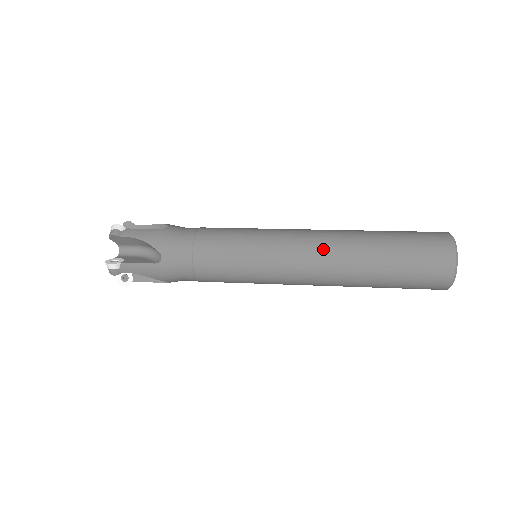
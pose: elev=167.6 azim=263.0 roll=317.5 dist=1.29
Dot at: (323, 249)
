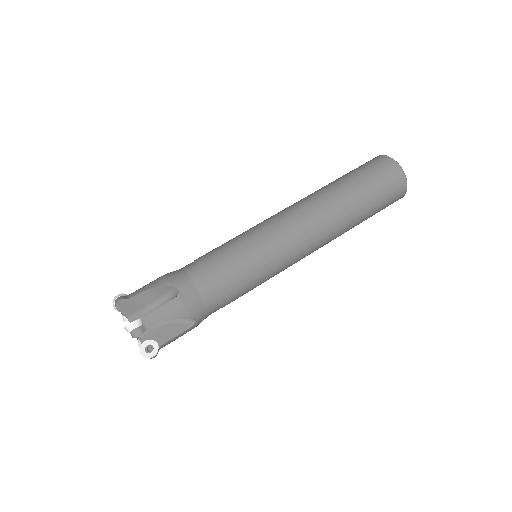
Dot at: (321, 232)
